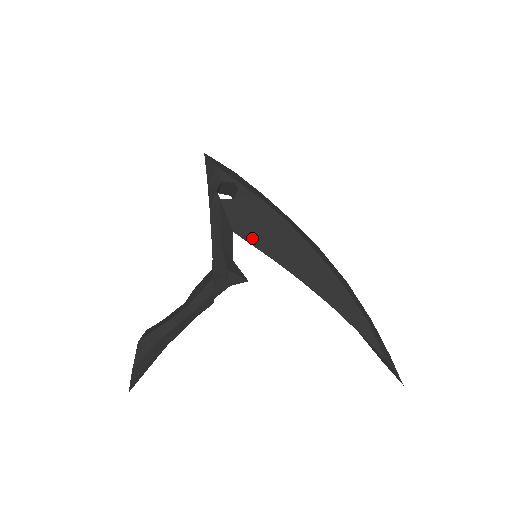
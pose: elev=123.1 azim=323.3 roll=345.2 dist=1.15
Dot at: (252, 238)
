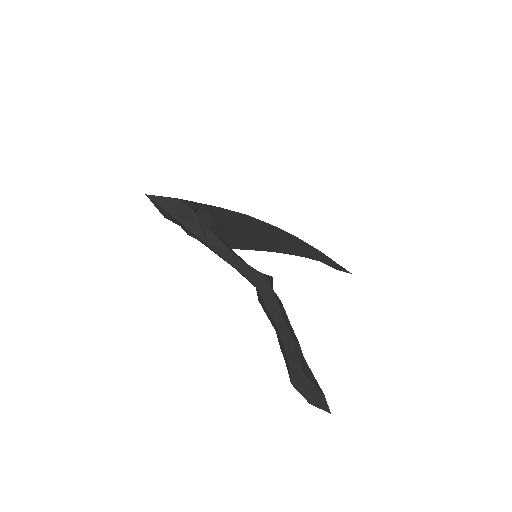
Dot at: (243, 244)
